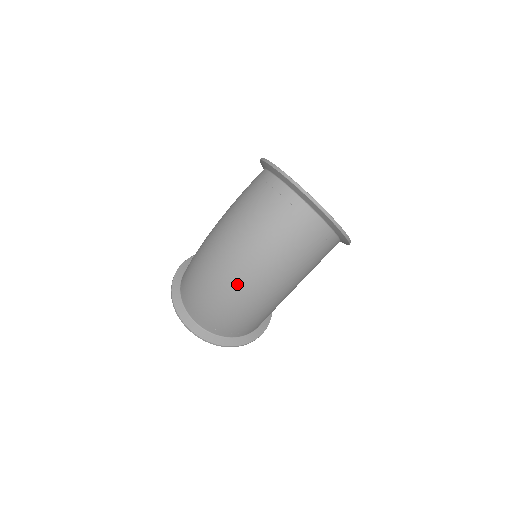
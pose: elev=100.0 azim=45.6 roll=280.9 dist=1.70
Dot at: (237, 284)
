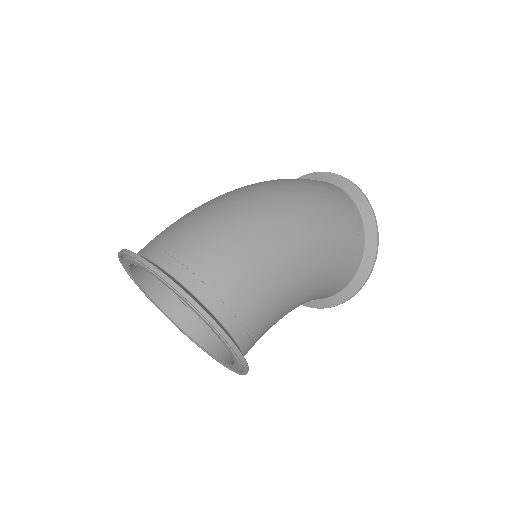
Dot at: (253, 200)
